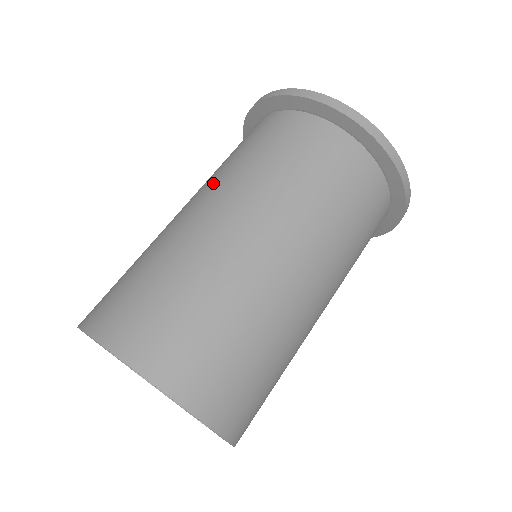
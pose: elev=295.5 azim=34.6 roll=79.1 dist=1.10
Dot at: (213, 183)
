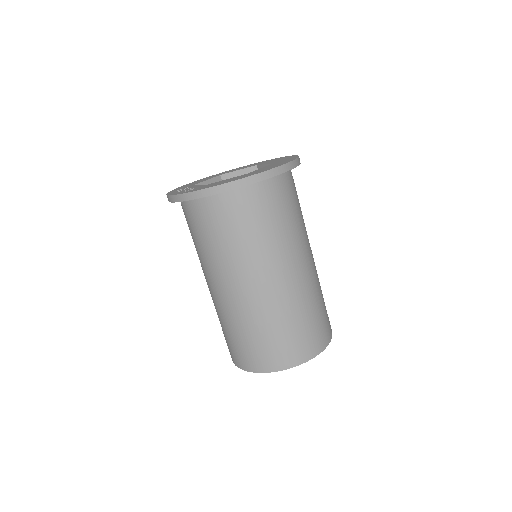
Dot at: (202, 267)
